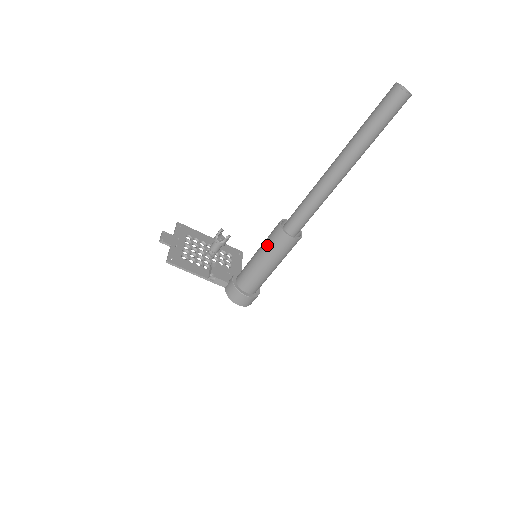
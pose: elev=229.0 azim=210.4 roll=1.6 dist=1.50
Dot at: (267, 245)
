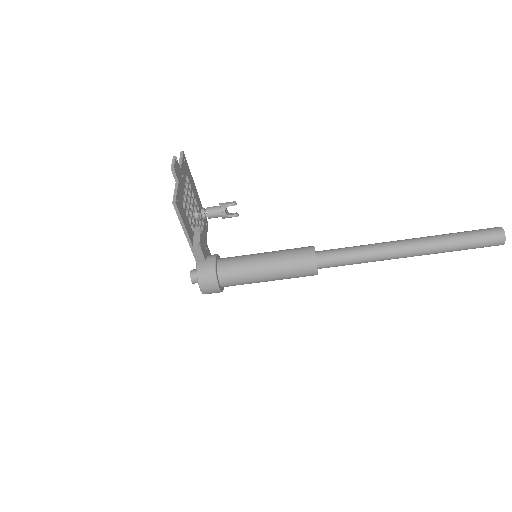
Dot at: (287, 260)
